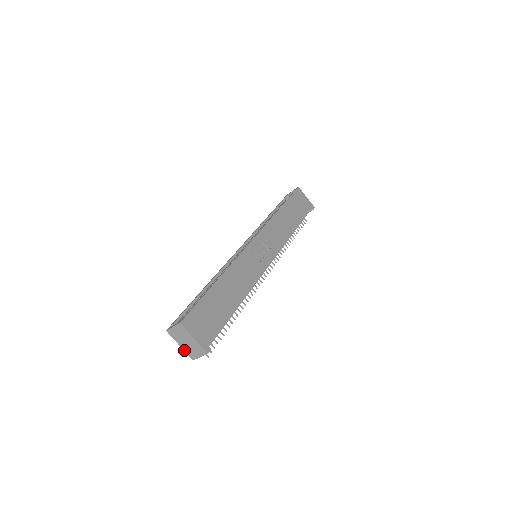
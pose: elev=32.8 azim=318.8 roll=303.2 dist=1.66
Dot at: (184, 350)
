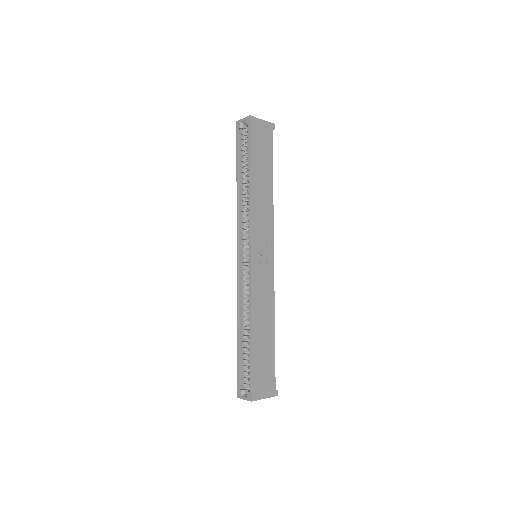
Dot at: occluded
